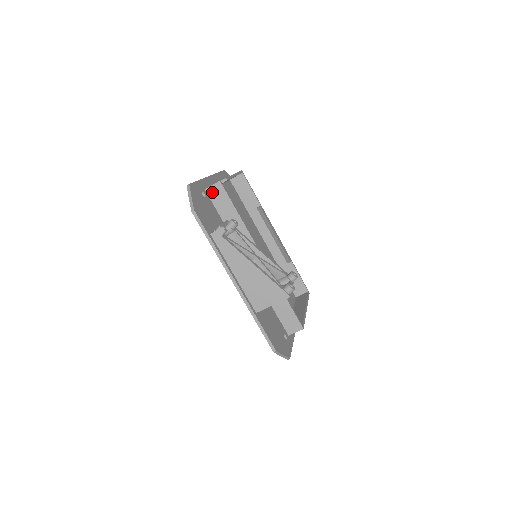
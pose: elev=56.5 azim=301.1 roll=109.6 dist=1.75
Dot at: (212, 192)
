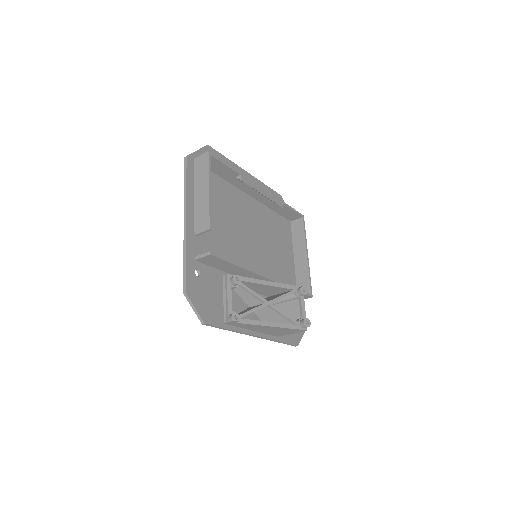
Dot at: (204, 260)
